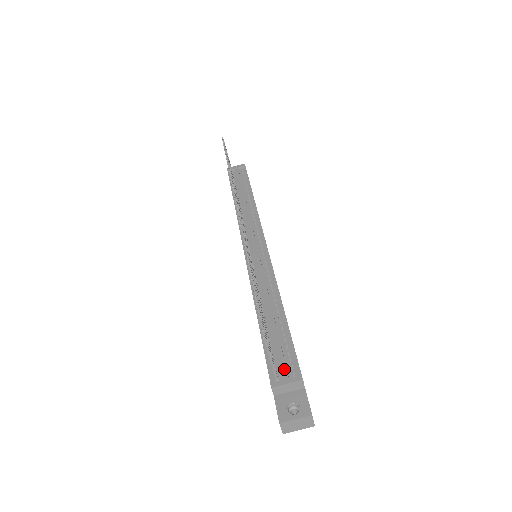
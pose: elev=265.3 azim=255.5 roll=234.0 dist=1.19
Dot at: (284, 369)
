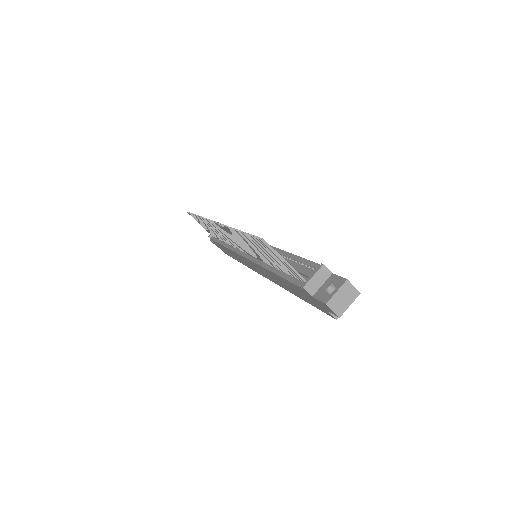
Dot at: (306, 272)
